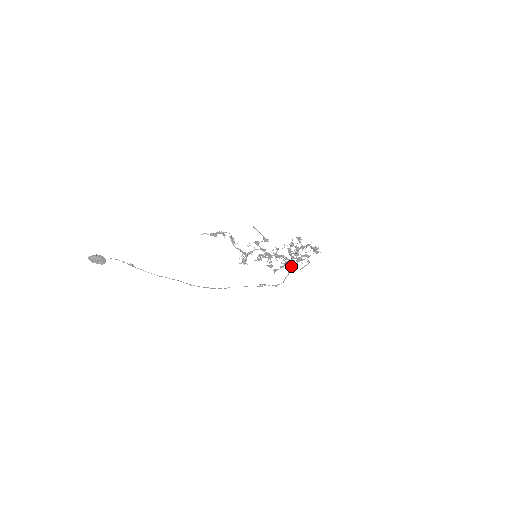
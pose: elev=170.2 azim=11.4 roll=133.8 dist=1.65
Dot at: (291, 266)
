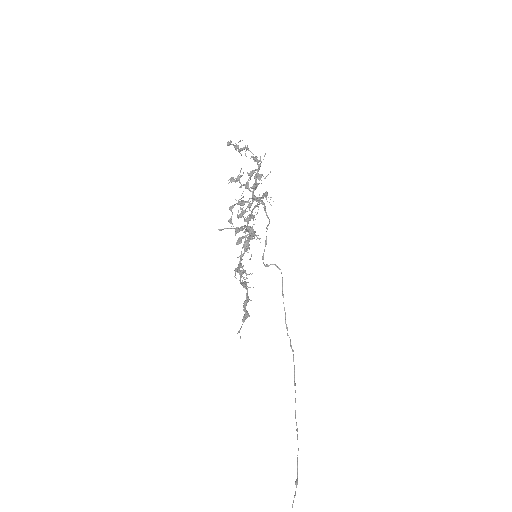
Dot at: (265, 209)
